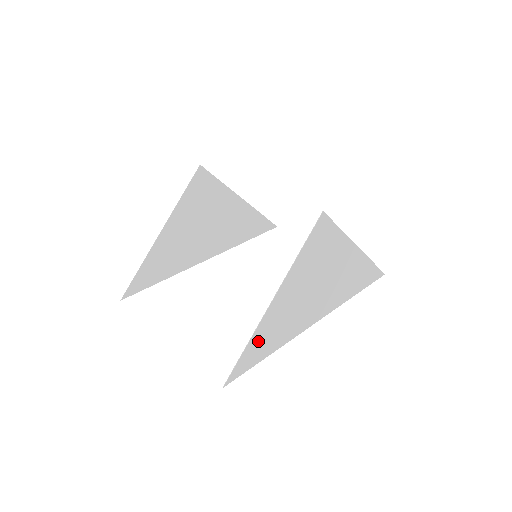
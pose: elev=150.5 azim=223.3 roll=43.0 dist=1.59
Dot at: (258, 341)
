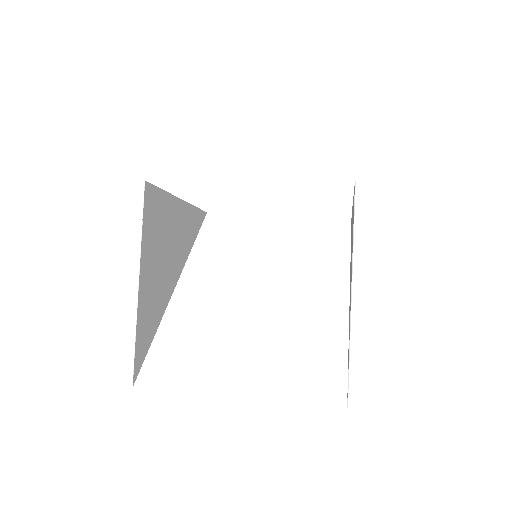
Dot at: occluded
